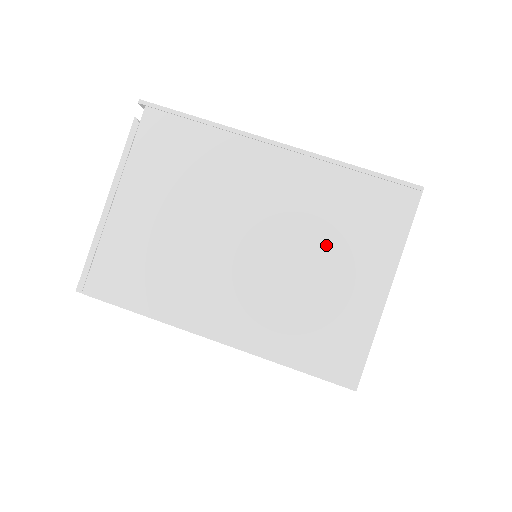
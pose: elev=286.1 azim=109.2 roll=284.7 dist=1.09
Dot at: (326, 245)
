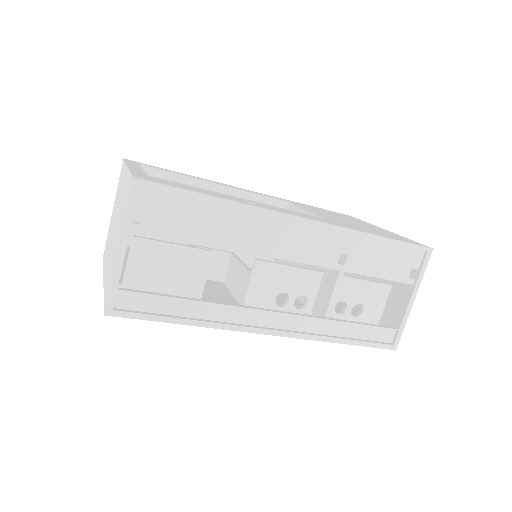
Dot at: occluded
